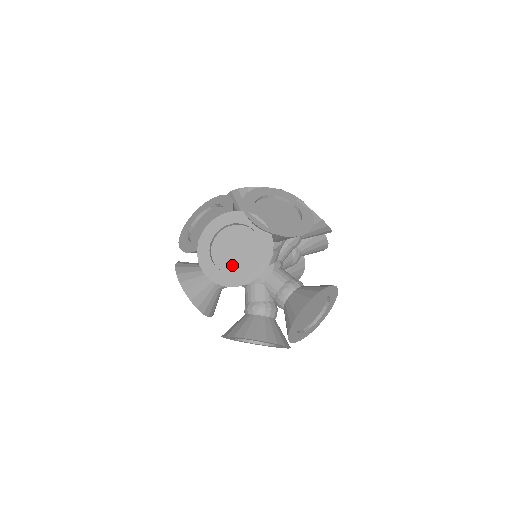
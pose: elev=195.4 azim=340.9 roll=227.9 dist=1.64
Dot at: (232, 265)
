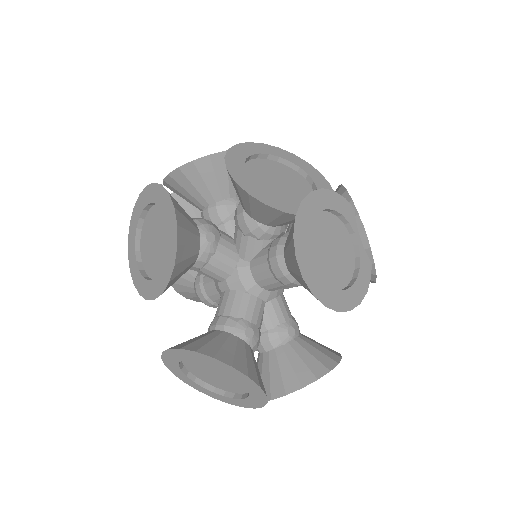
Dot at: (323, 270)
